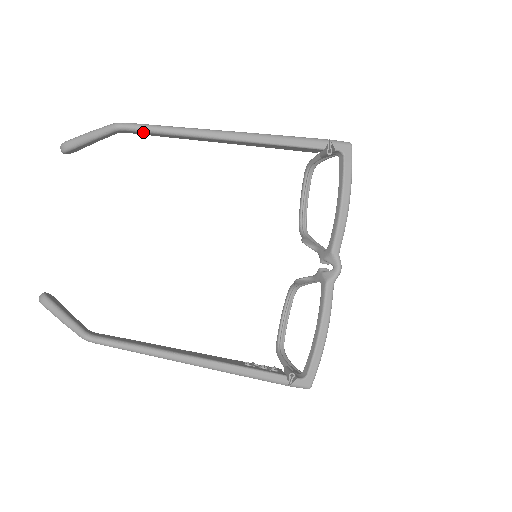
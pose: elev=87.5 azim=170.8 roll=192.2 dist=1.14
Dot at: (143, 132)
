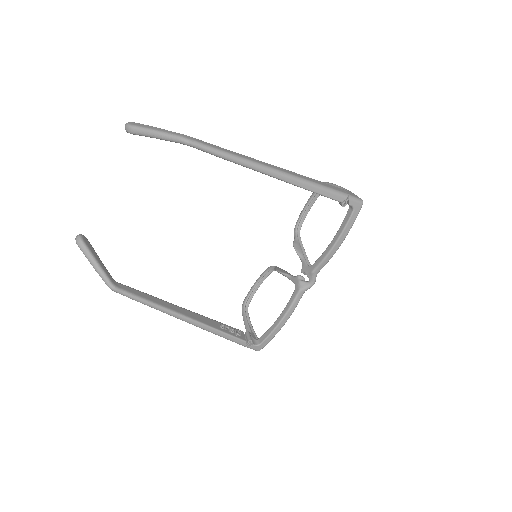
Dot at: occluded
